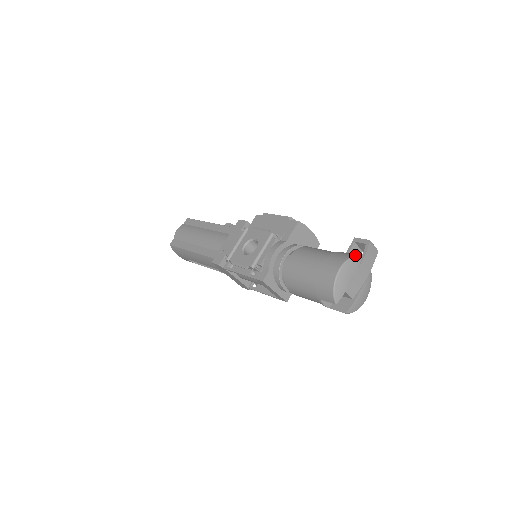
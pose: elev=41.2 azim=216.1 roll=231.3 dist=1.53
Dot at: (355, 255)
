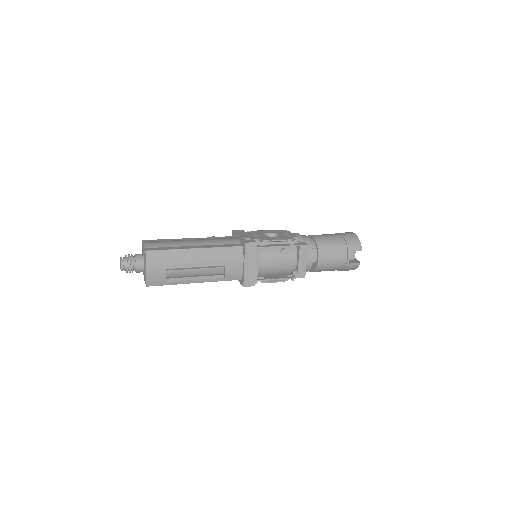
Dot at: occluded
